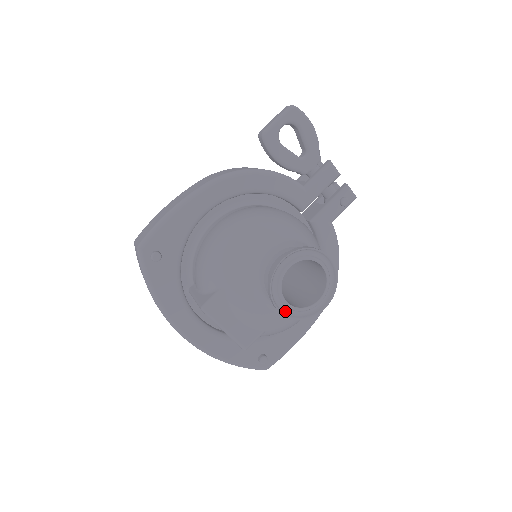
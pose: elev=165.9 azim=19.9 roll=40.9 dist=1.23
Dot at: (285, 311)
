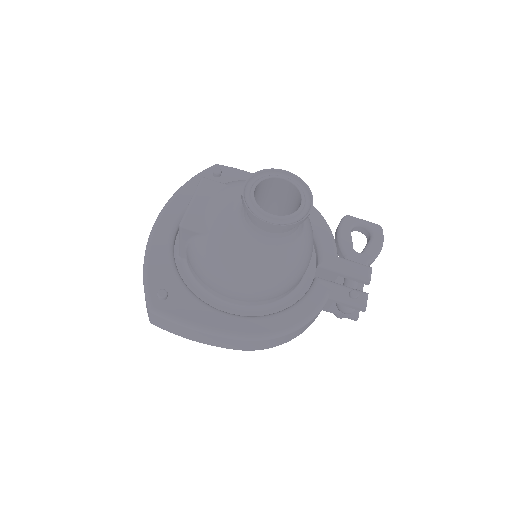
Dot at: (246, 194)
